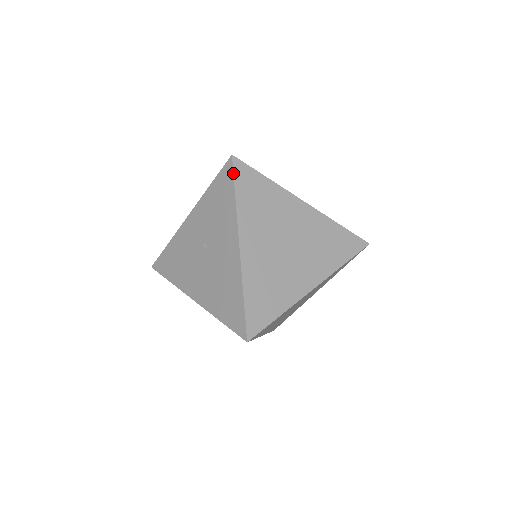
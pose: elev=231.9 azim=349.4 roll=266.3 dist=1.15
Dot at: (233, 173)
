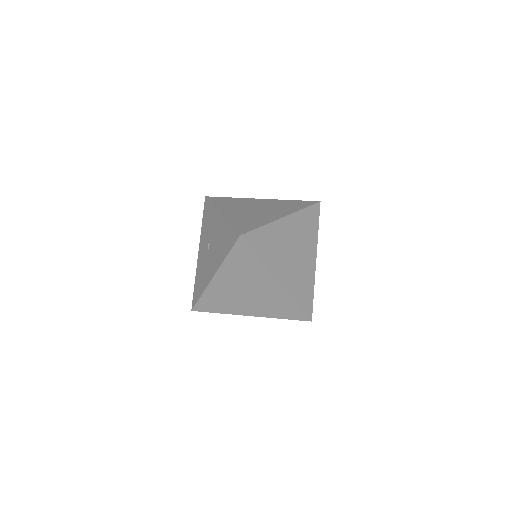
Dot at: (208, 200)
